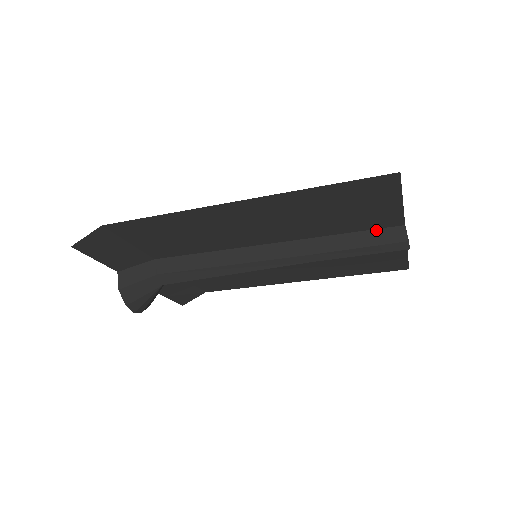
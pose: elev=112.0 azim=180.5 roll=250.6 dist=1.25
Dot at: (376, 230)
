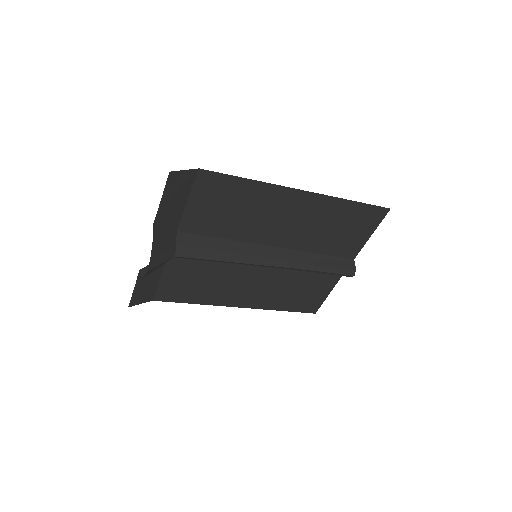
Dot at: (339, 258)
